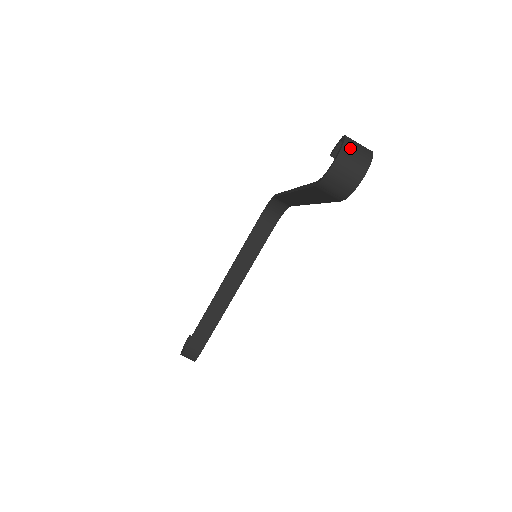
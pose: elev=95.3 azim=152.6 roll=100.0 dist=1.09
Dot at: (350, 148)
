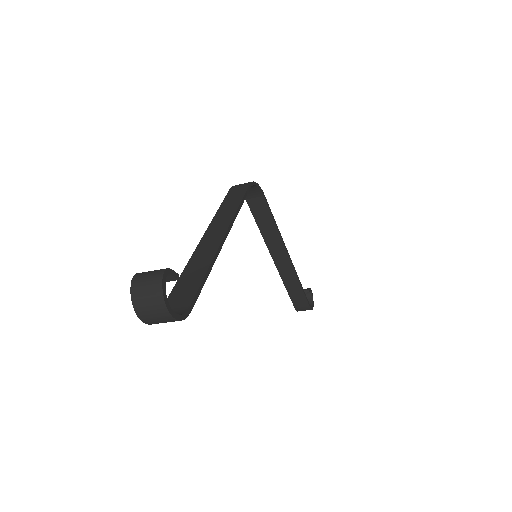
Dot at: (139, 298)
